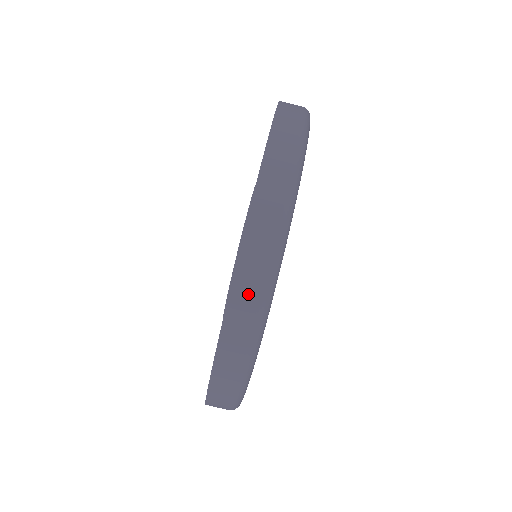
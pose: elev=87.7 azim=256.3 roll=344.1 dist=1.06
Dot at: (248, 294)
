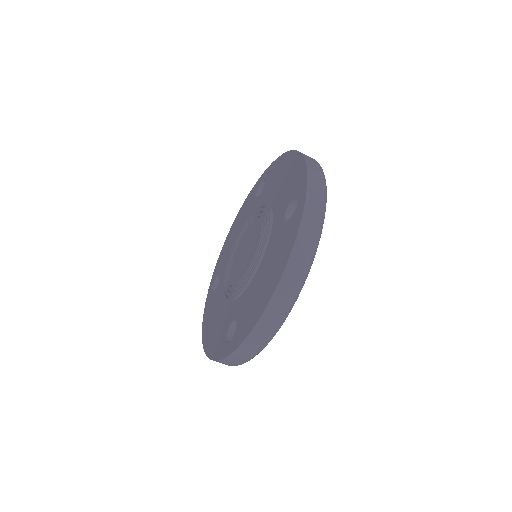
Dot at: (243, 355)
